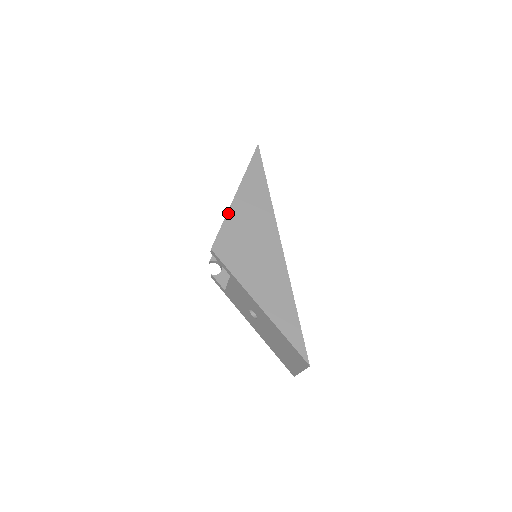
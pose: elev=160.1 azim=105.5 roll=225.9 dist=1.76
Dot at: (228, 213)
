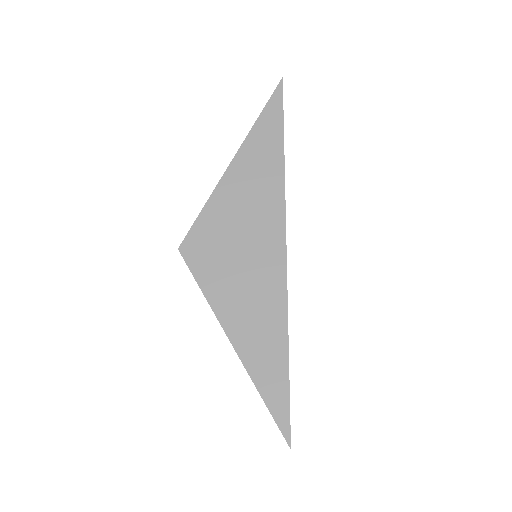
Dot at: (213, 193)
